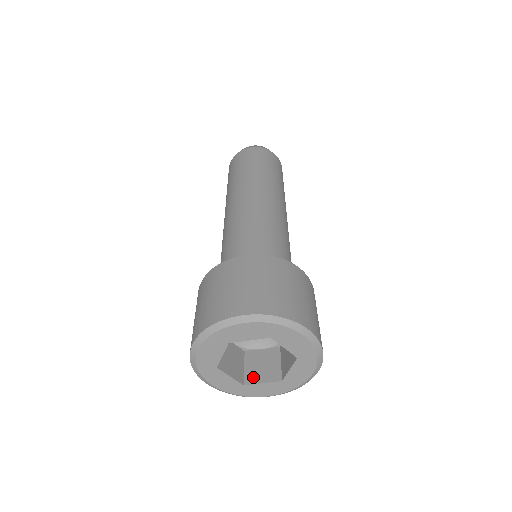
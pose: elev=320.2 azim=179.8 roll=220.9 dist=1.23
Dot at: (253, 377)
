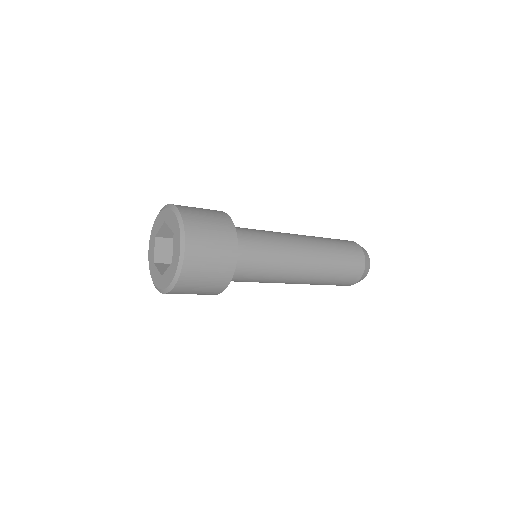
Dot at: (161, 266)
